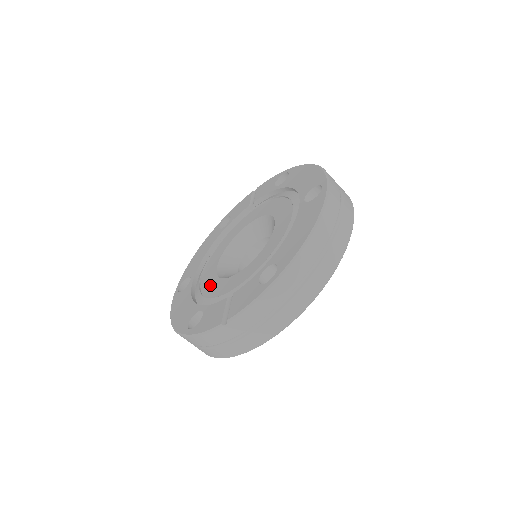
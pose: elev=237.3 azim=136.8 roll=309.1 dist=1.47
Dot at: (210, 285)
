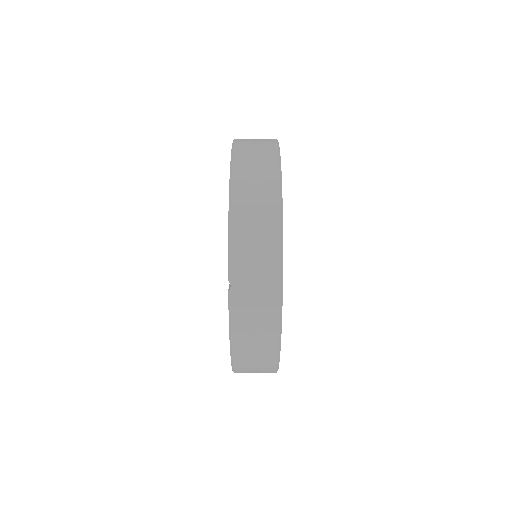
Dot at: occluded
